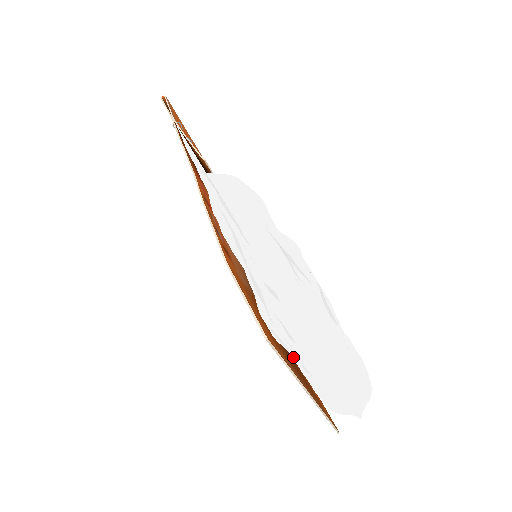
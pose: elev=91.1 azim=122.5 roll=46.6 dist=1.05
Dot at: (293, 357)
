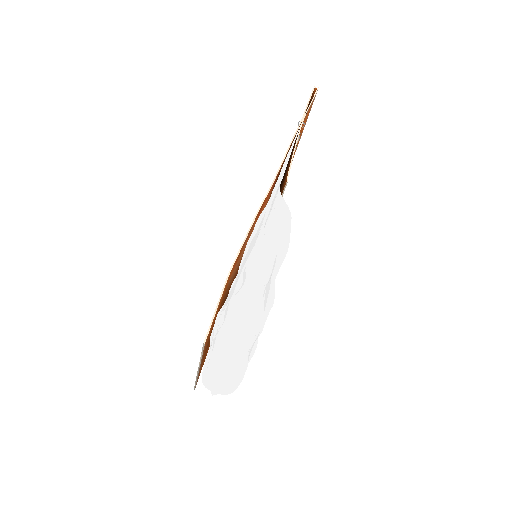
Dot at: occluded
